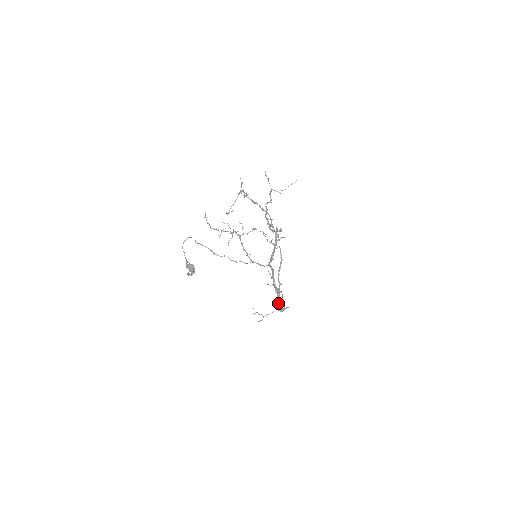
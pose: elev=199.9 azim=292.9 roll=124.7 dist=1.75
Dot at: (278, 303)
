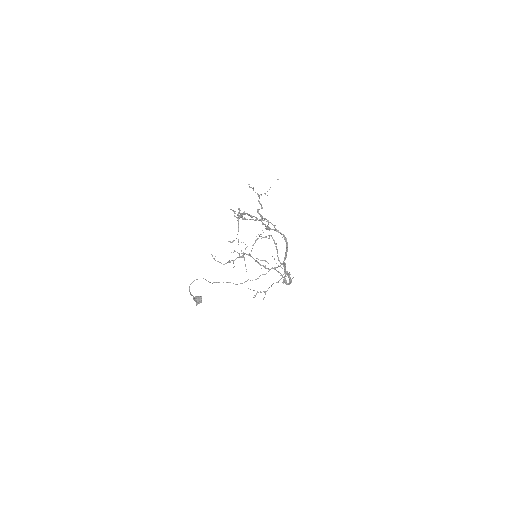
Dot at: (290, 283)
